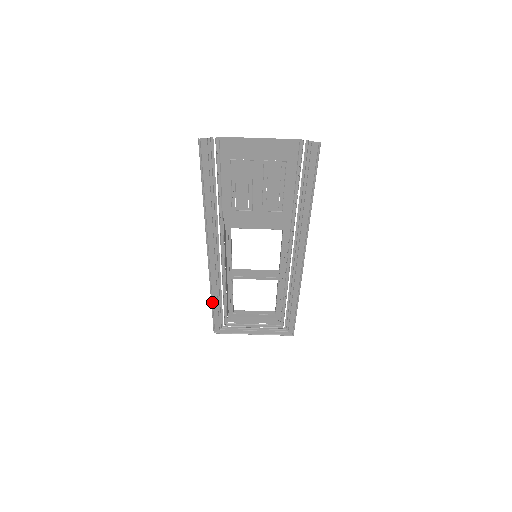
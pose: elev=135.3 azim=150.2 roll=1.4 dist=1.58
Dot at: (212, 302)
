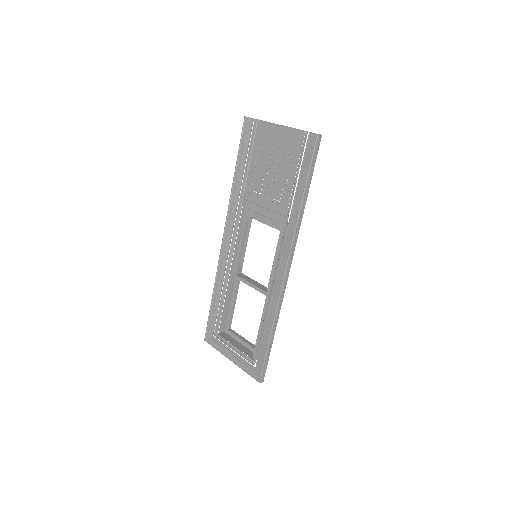
Dot at: (213, 296)
